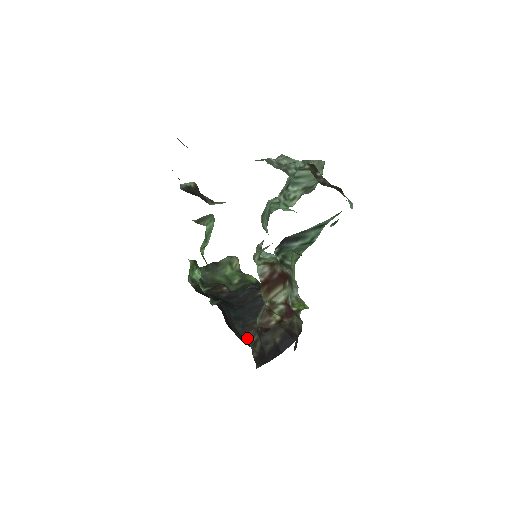
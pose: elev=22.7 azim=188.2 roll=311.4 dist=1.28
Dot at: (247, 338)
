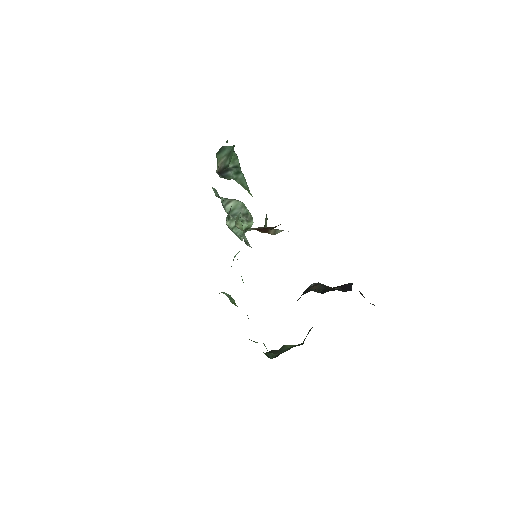
Dot at: (307, 292)
